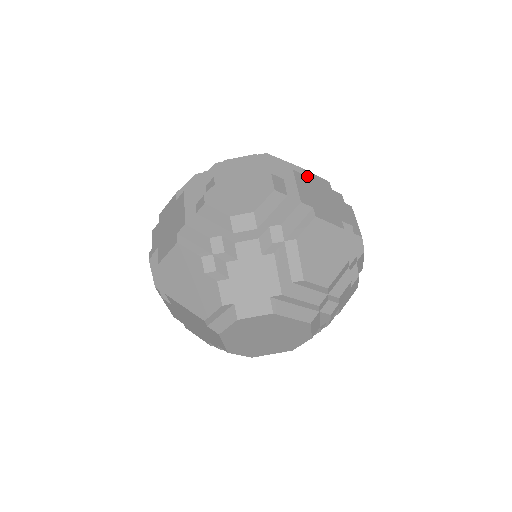
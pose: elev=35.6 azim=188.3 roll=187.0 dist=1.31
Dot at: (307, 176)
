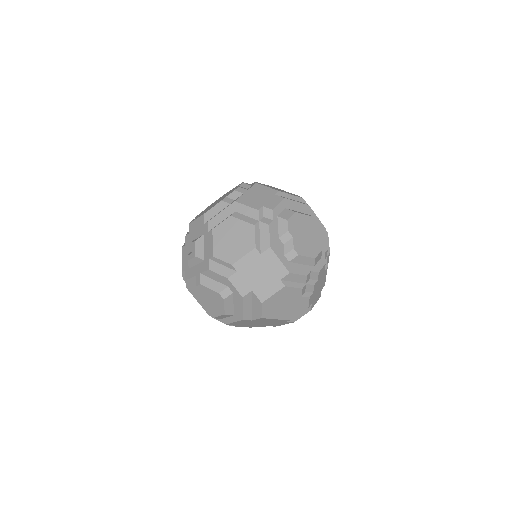
Dot at: occluded
